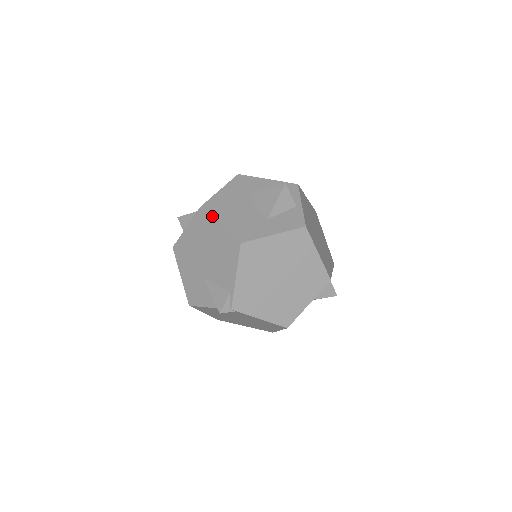
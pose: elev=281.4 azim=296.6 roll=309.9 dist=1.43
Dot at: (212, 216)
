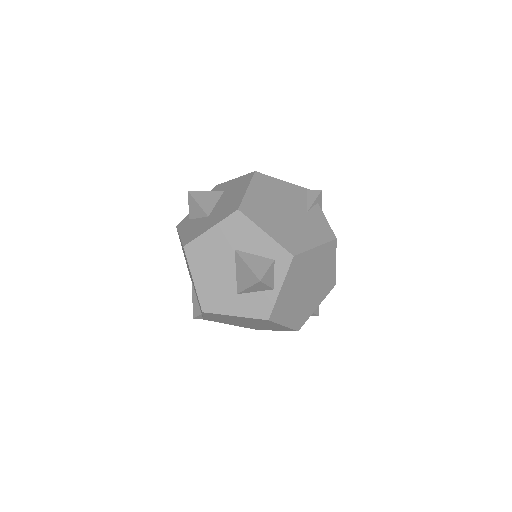
Dot at: (189, 266)
